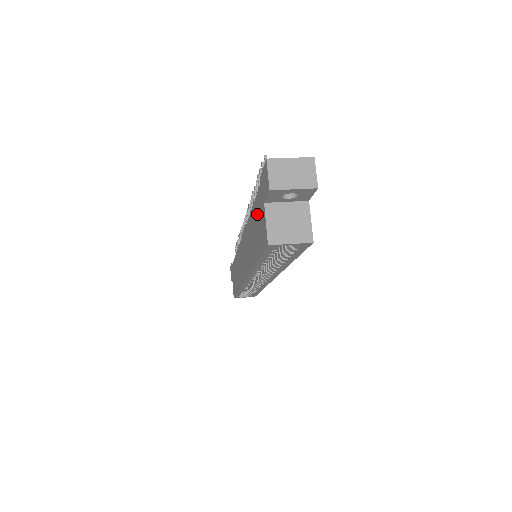
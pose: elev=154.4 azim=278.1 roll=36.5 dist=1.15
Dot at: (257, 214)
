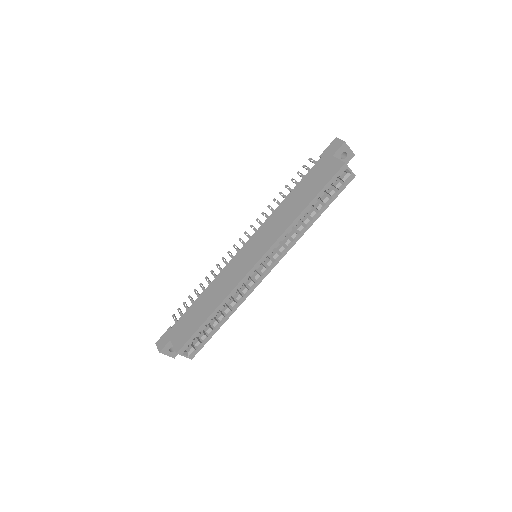
Dot at: (314, 175)
